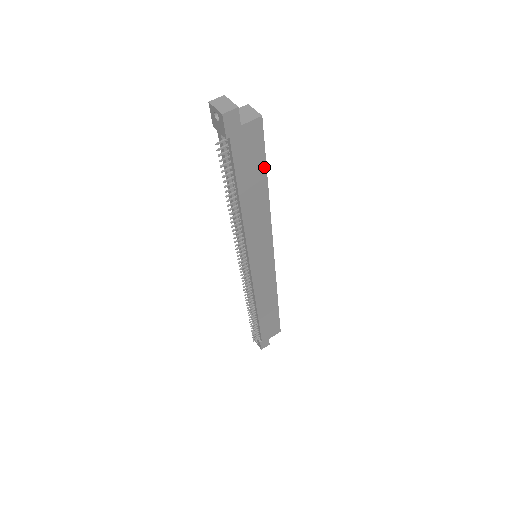
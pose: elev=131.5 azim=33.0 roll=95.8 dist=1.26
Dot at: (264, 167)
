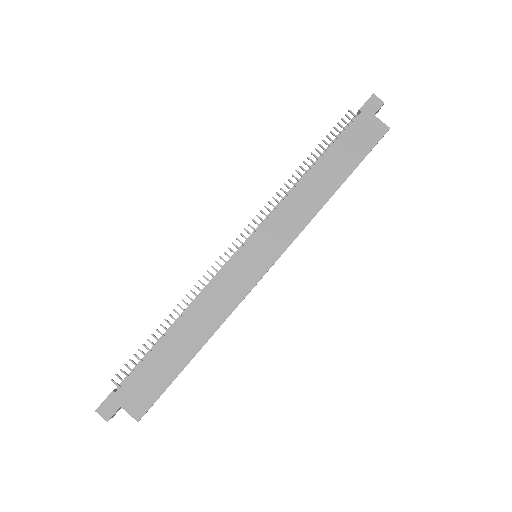
Dot at: (355, 166)
